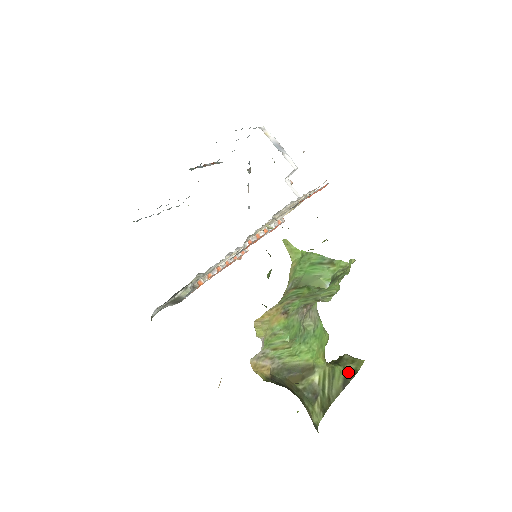
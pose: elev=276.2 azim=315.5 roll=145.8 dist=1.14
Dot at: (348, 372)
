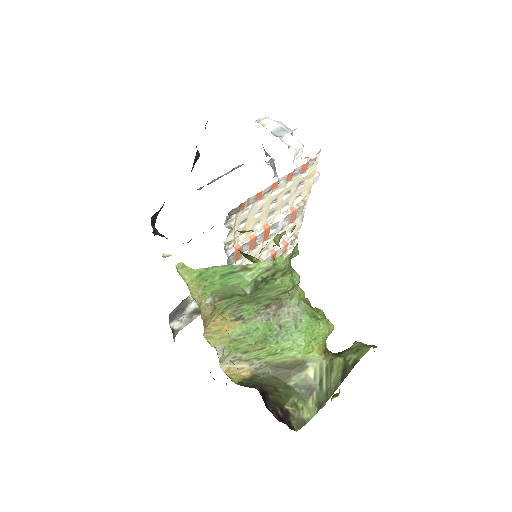
Dot at: (348, 363)
